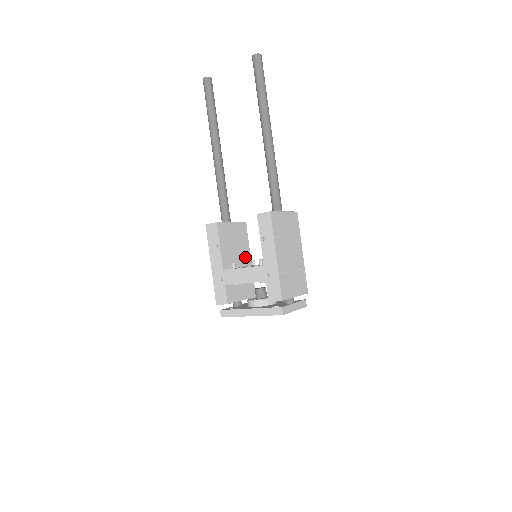
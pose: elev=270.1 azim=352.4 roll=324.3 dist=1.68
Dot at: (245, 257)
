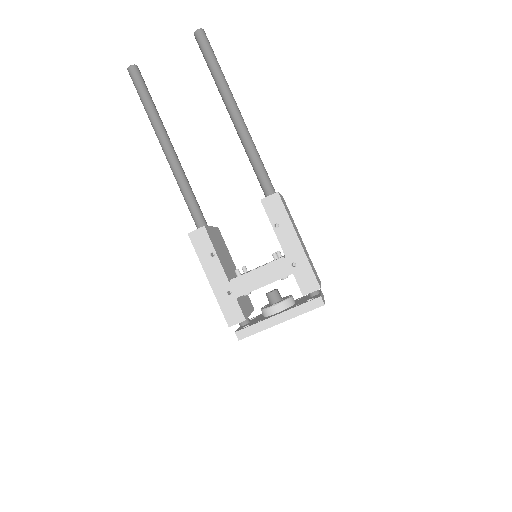
Dot at: (232, 266)
